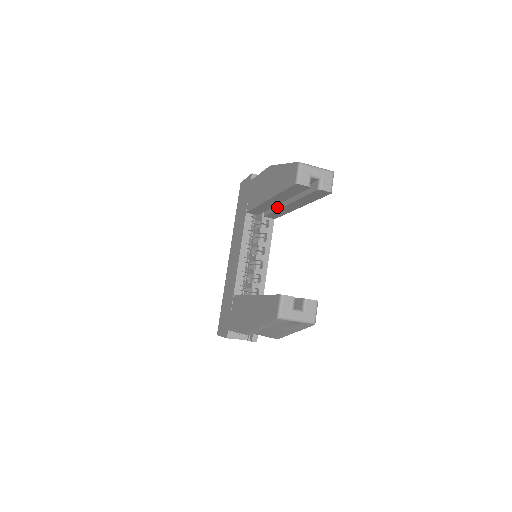
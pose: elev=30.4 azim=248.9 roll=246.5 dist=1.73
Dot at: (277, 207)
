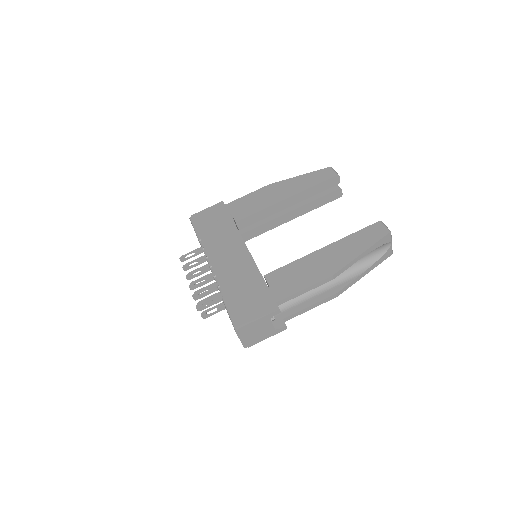
Dot at: (270, 219)
